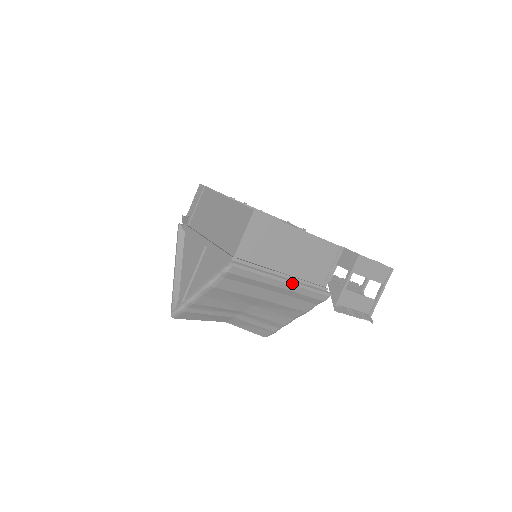
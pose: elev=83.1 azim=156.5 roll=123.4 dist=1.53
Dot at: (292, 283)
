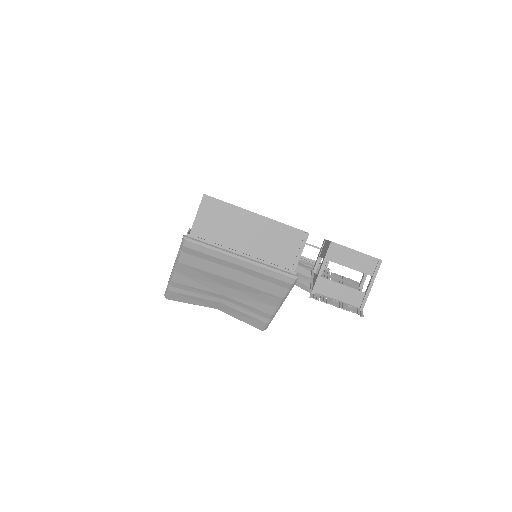
Dot at: (249, 261)
